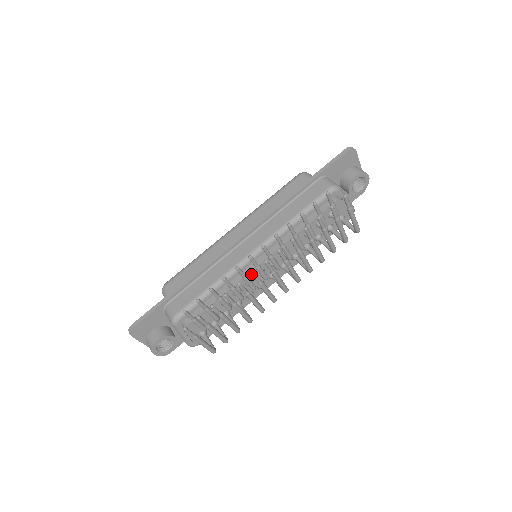
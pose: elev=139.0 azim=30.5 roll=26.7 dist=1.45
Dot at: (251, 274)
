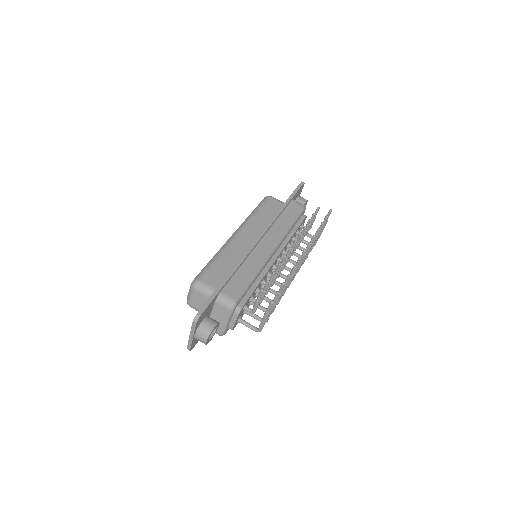
Dot at: (300, 260)
